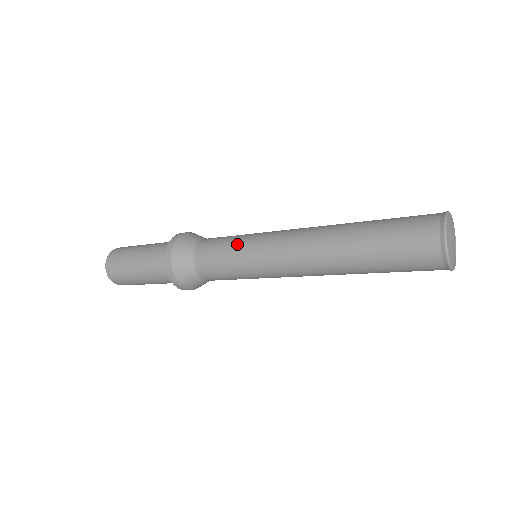
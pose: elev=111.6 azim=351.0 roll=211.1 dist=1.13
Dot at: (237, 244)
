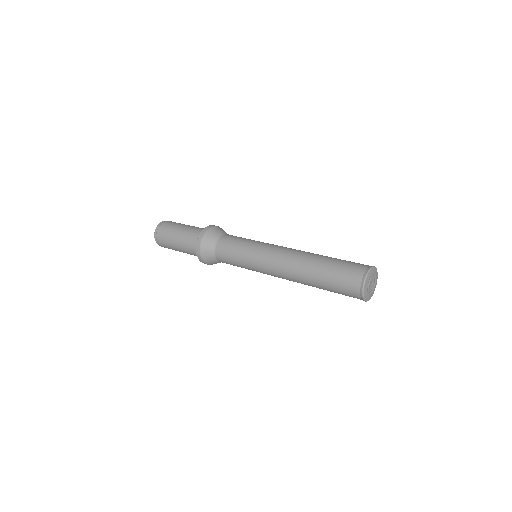
Dot at: (249, 242)
